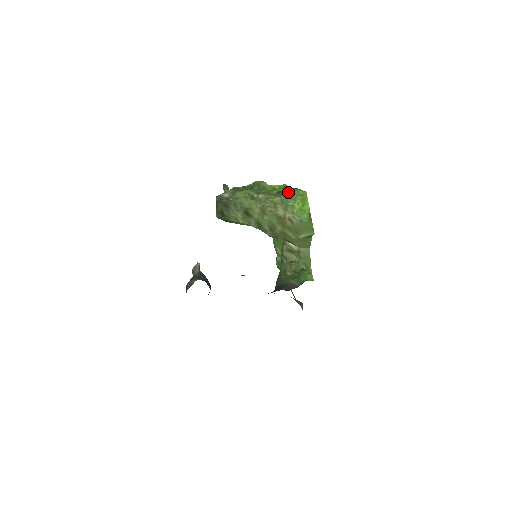
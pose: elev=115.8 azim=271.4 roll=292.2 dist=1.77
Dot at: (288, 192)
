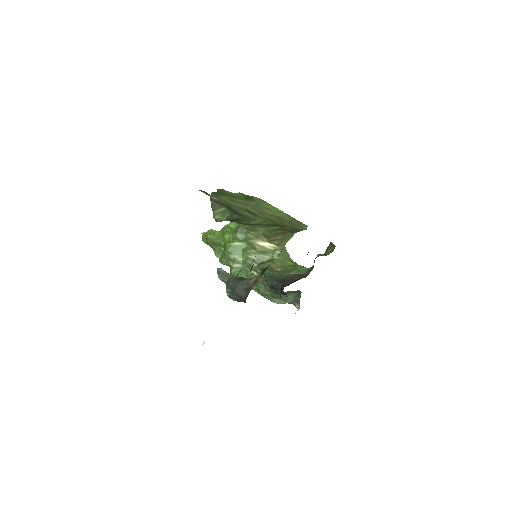
Dot at: (251, 198)
